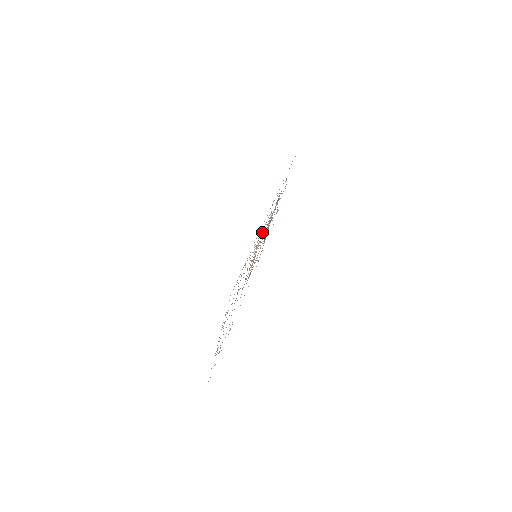
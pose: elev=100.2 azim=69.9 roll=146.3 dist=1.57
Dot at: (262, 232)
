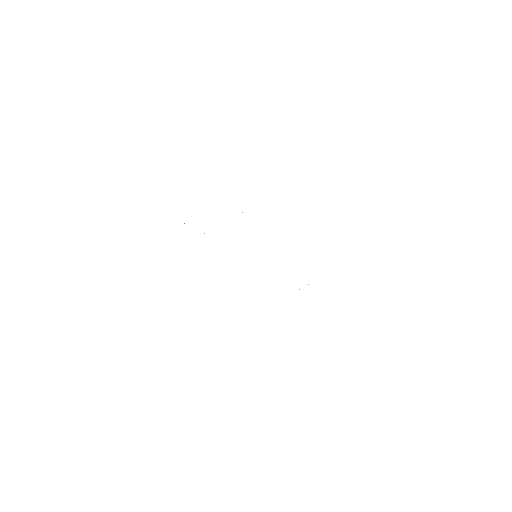
Dot at: occluded
